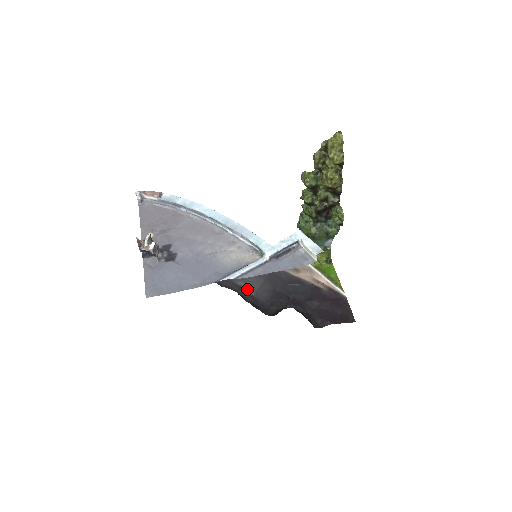
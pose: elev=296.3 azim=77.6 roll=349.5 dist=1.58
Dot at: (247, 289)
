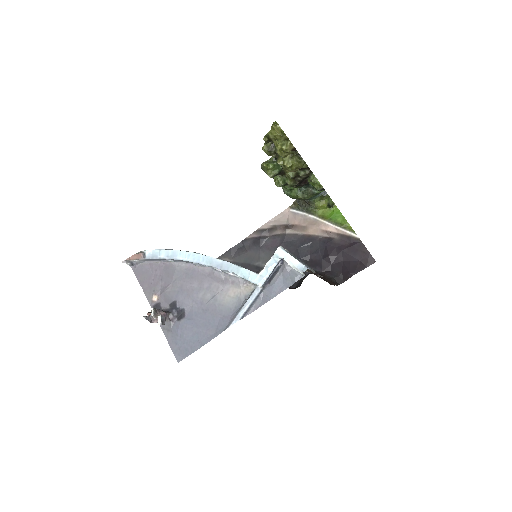
Dot at: occluded
